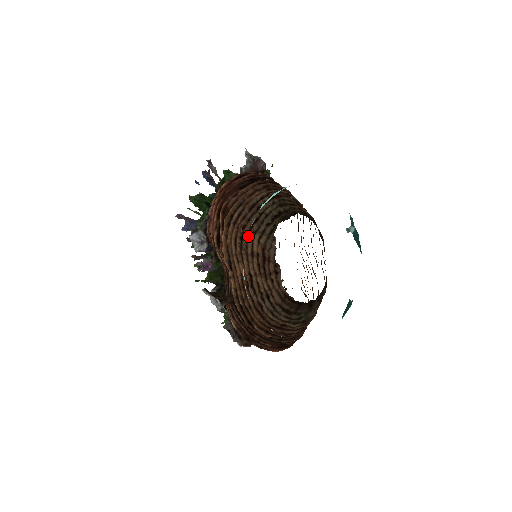
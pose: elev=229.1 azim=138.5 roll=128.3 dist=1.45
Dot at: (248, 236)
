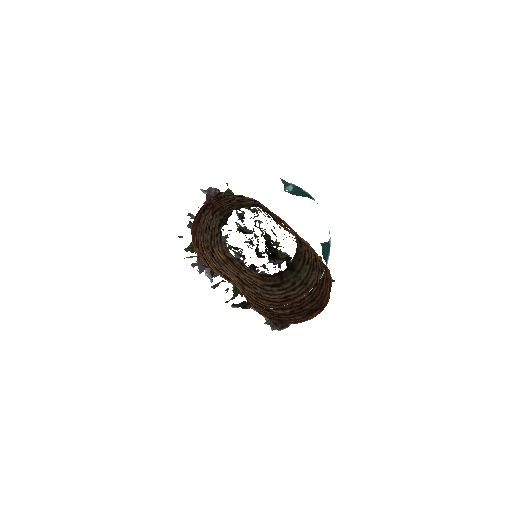
Dot at: (214, 252)
